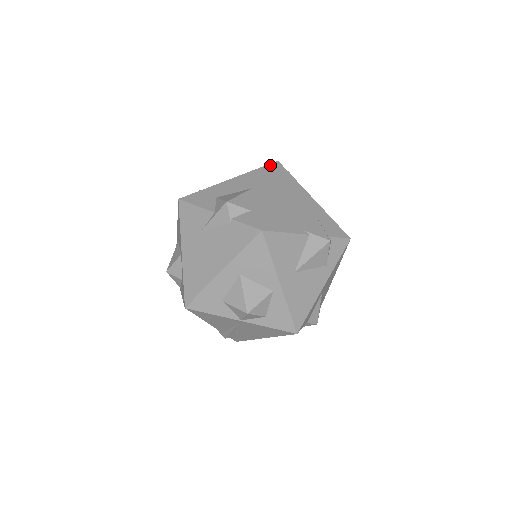
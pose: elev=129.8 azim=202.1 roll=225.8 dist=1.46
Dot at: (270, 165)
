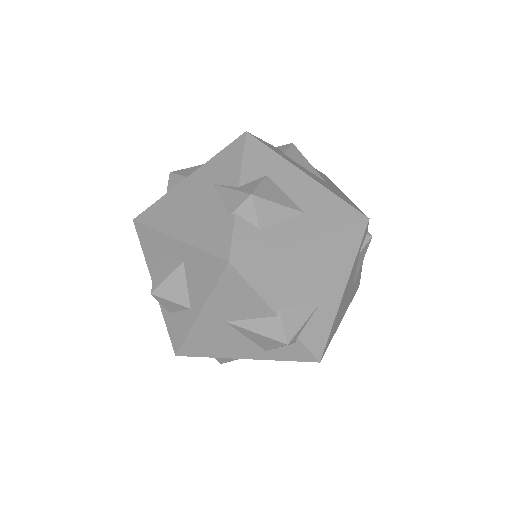
Dot at: (356, 212)
